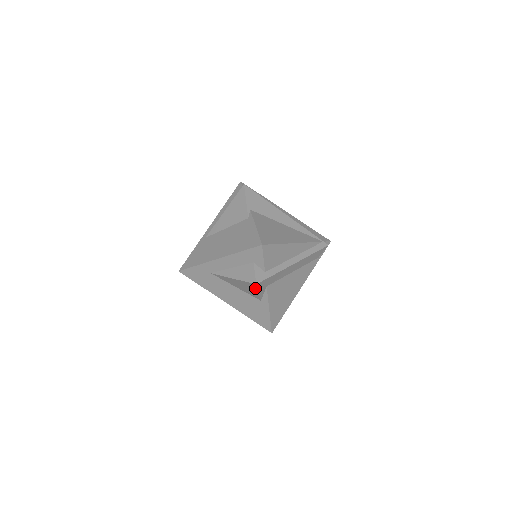
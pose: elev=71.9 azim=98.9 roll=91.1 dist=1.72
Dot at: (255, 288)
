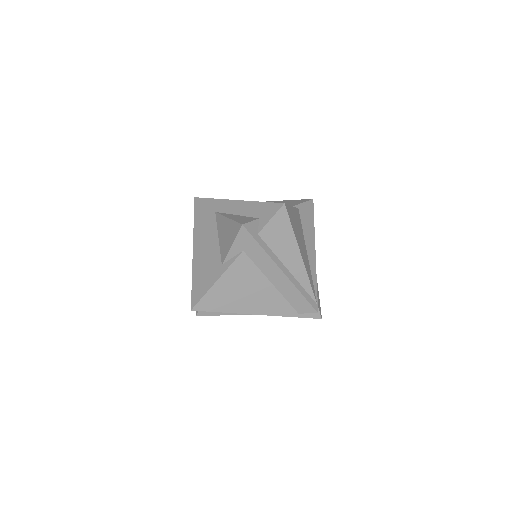
Dot at: (236, 234)
